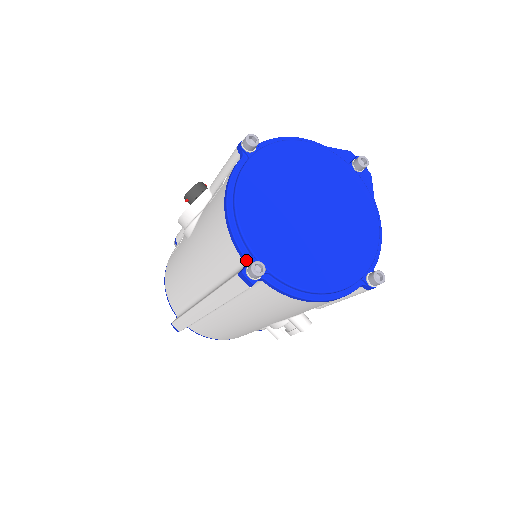
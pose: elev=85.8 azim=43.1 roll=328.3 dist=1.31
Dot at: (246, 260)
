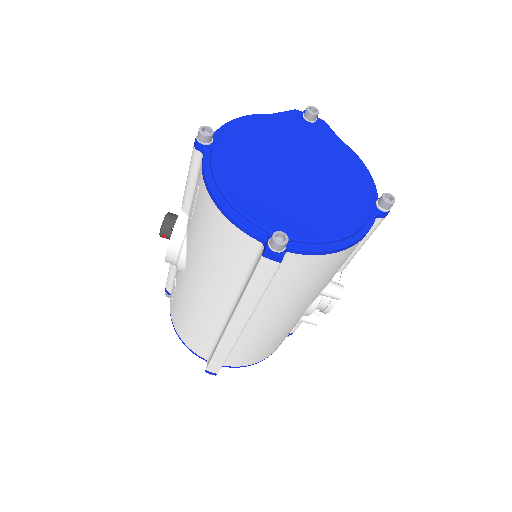
Dot at: (263, 239)
